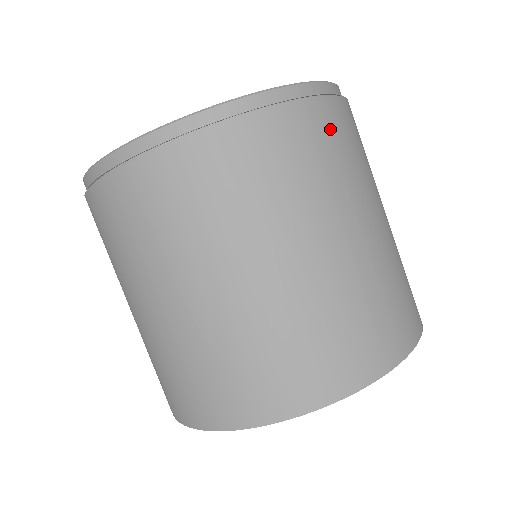
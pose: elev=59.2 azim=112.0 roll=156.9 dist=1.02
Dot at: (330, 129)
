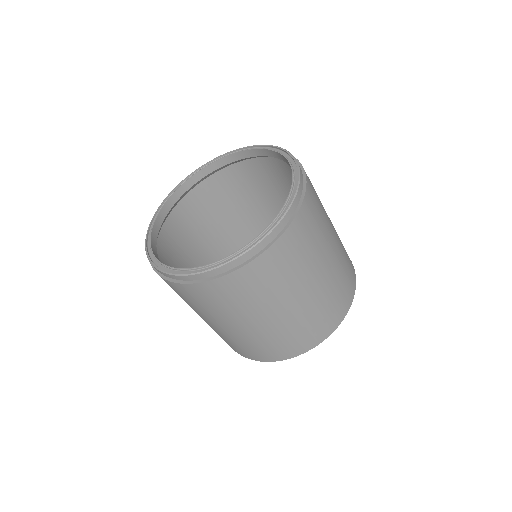
Dot at: (309, 217)
